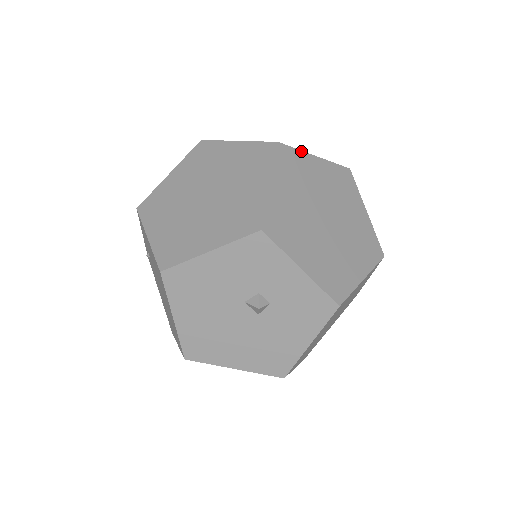
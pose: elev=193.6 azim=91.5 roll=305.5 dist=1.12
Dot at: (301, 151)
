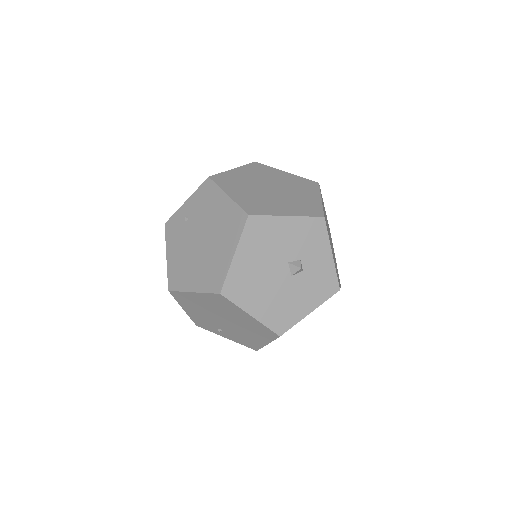
Dot at: occluded
